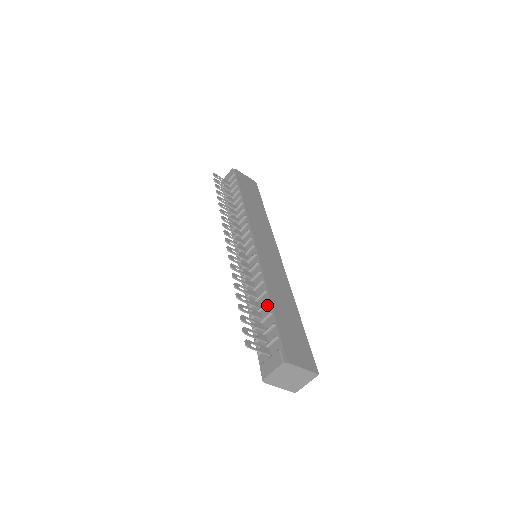
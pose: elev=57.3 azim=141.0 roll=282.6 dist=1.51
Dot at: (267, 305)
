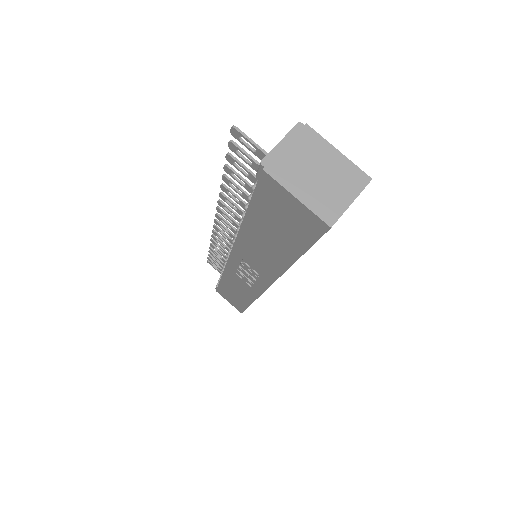
Dot at: occluded
